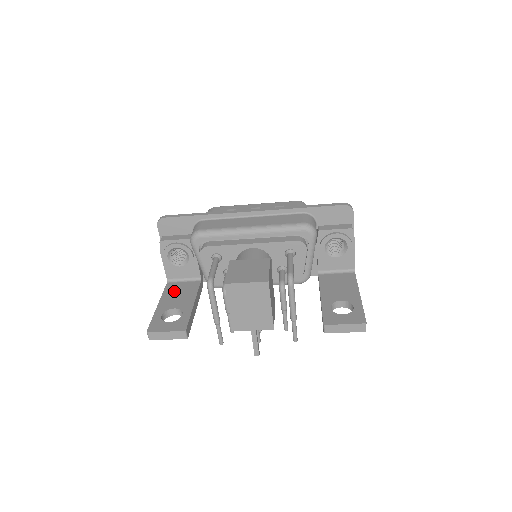
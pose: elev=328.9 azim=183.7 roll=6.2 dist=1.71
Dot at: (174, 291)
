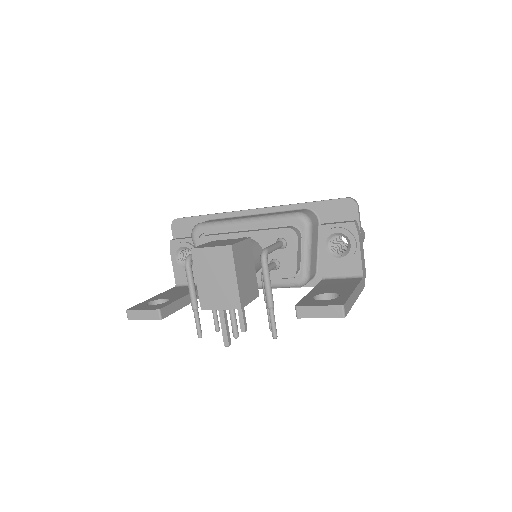
Dot at: (175, 290)
